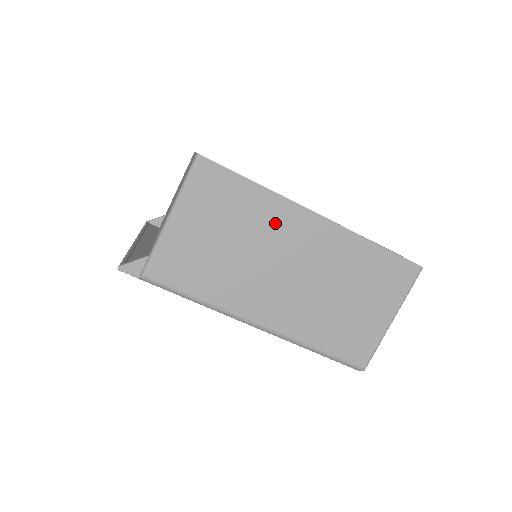
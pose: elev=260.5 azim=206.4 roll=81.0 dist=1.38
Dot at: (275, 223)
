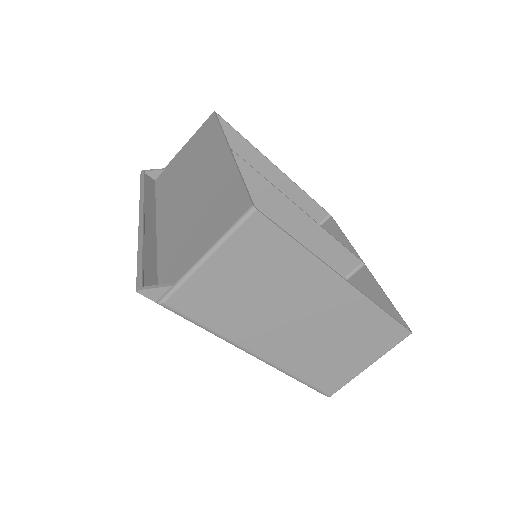
Dot at: (304, 280)
